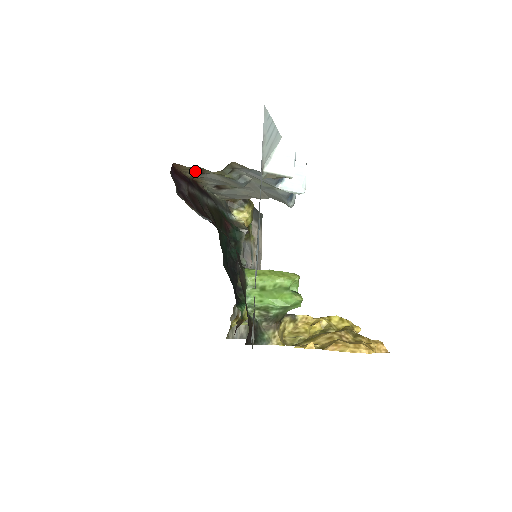
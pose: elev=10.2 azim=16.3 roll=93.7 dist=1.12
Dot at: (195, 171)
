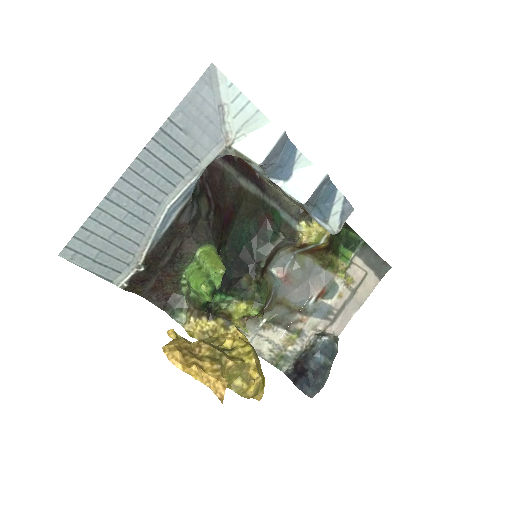
Dot at: occluded
